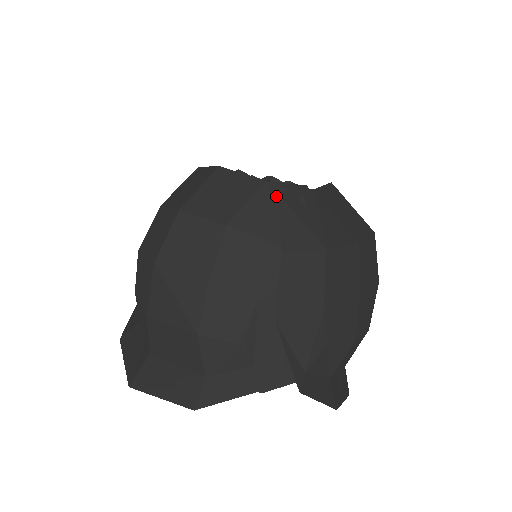
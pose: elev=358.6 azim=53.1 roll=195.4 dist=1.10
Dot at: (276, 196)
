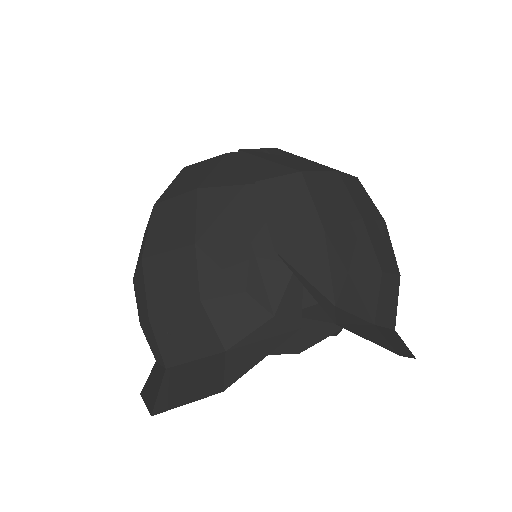
Dot at: (239, 157)
